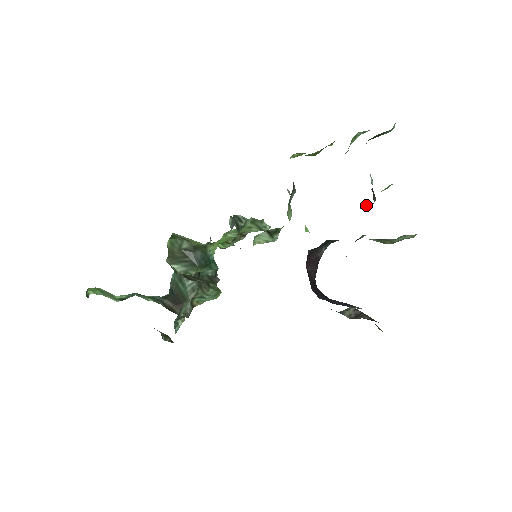
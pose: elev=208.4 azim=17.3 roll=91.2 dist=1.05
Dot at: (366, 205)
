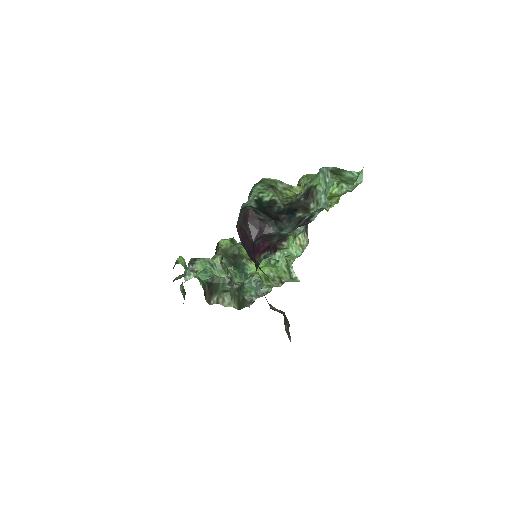
Dot at: (311, 212)
